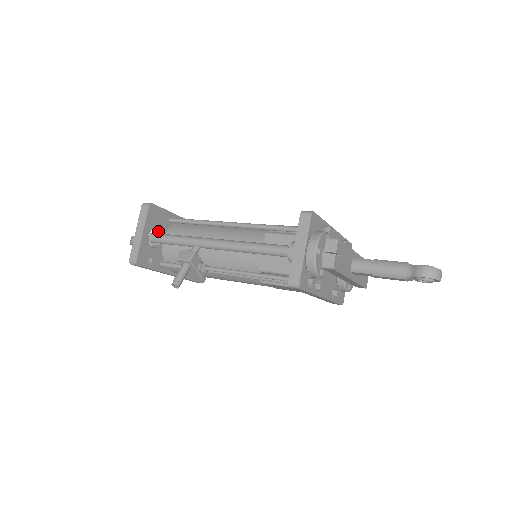
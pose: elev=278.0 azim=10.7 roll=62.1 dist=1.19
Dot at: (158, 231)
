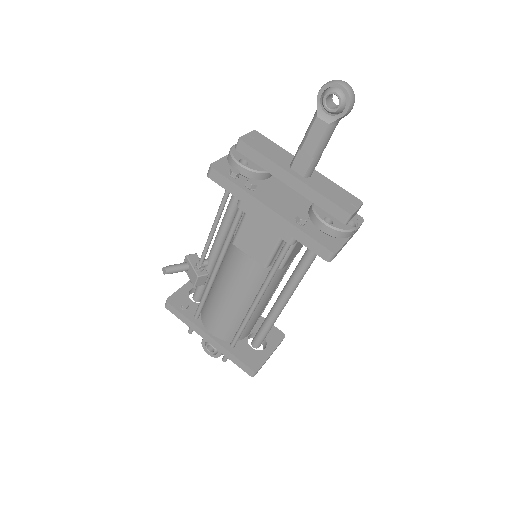
Dot at: occluded
